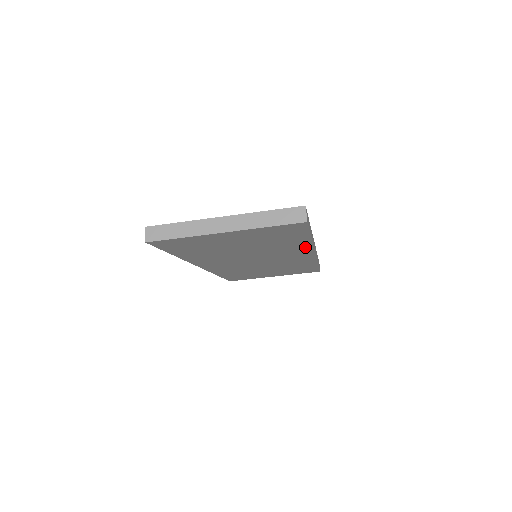
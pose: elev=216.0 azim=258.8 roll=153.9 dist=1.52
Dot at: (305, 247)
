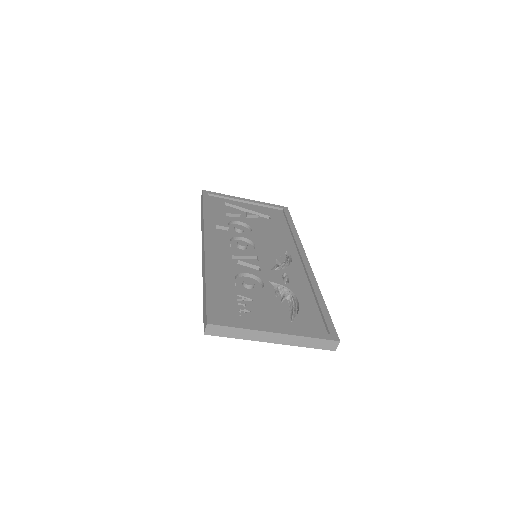
Dot at: occluded
